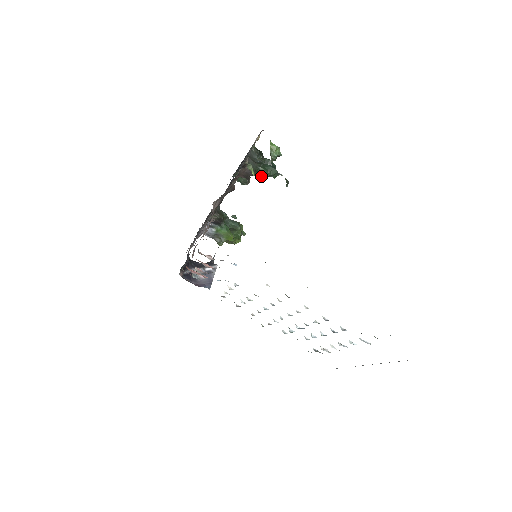
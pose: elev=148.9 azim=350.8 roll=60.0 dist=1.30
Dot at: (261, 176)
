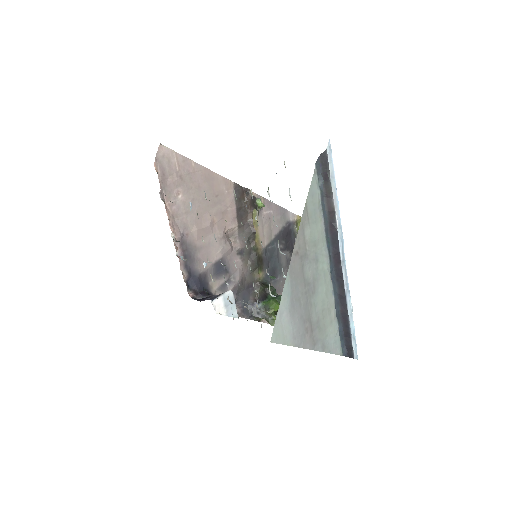
Dot at: occluded
